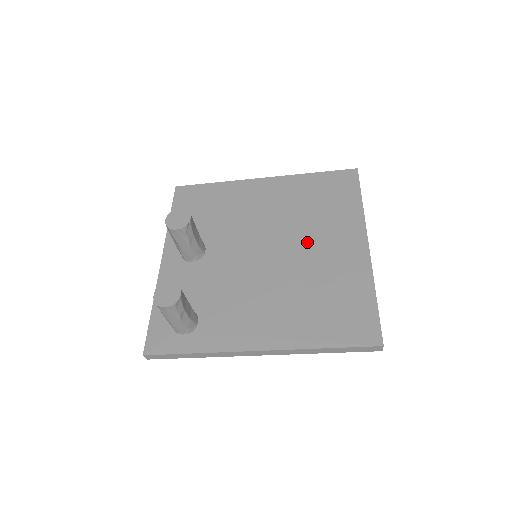
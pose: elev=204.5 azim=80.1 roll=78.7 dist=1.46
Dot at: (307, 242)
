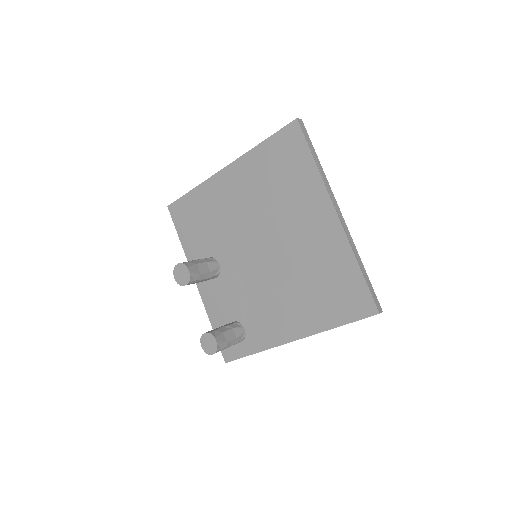
Dot at: (287, 229)
